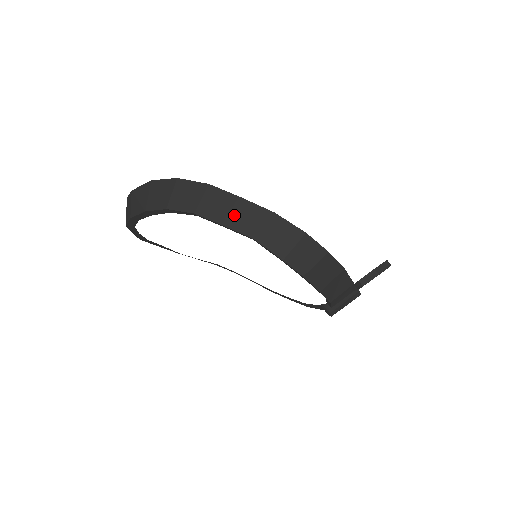
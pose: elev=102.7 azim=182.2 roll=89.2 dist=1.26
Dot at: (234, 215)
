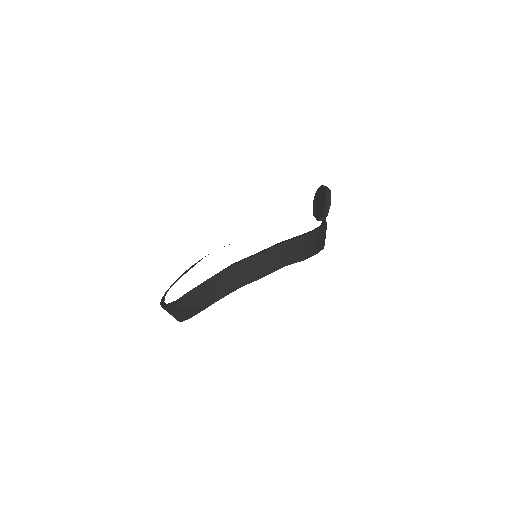
Dot at: (264, 266)
